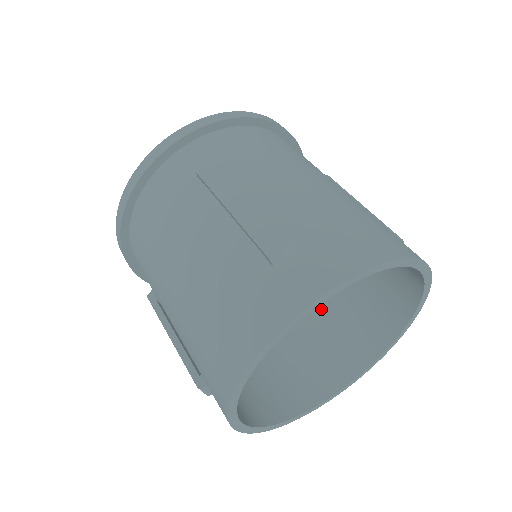
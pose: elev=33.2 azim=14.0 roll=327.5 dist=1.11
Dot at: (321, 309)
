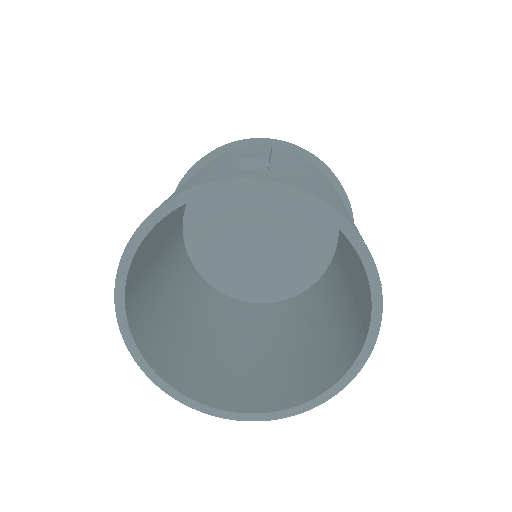
Dot at: (282, 356)
